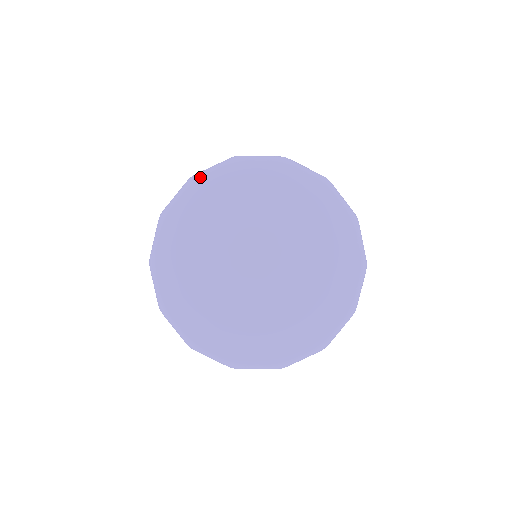
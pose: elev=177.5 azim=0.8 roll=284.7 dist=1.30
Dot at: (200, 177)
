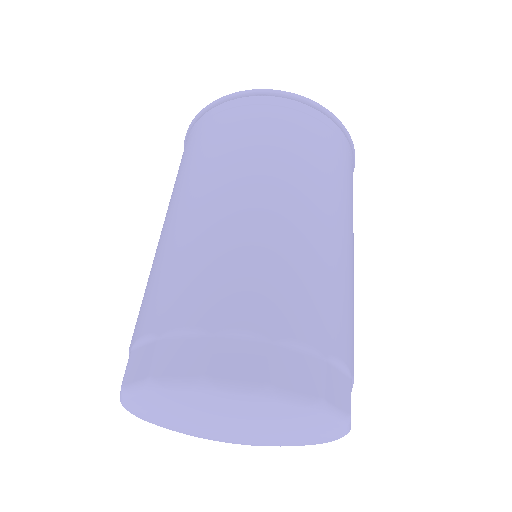
Dot at: (129, 397)
